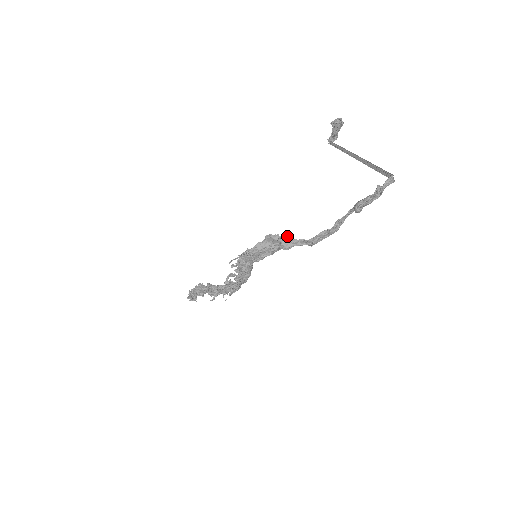
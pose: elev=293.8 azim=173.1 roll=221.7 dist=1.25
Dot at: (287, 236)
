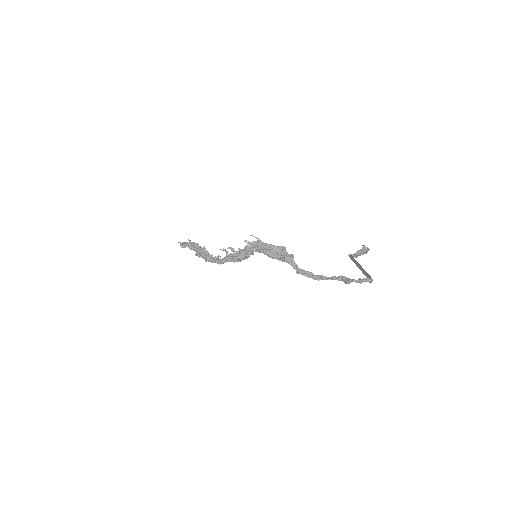
Dot at: (293, 256)
